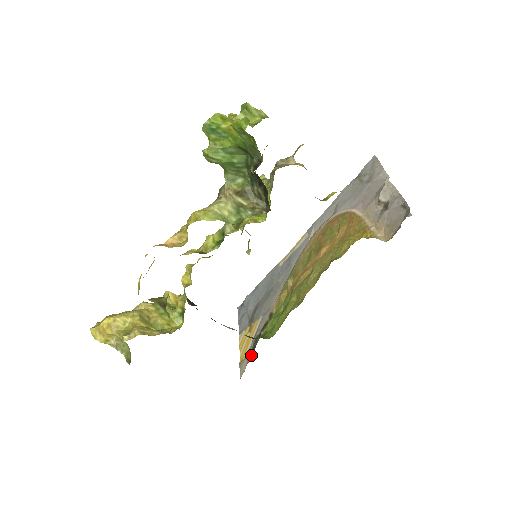
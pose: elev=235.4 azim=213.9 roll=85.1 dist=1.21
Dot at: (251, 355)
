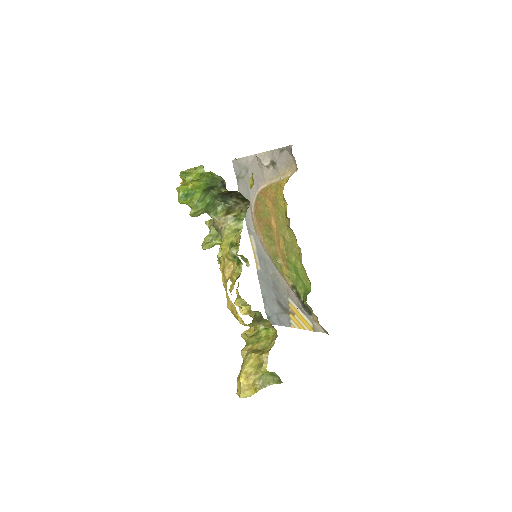
Dot at: (313, 316)
